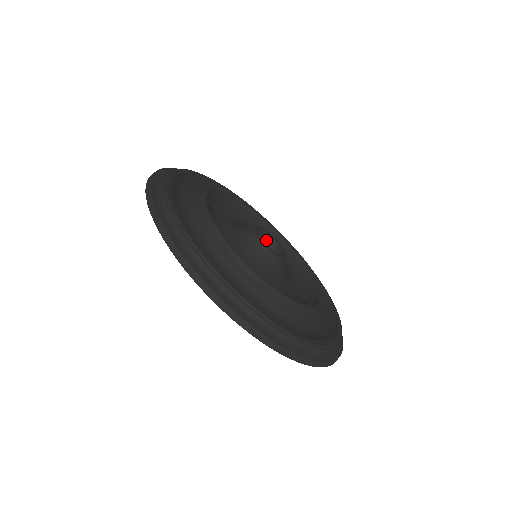
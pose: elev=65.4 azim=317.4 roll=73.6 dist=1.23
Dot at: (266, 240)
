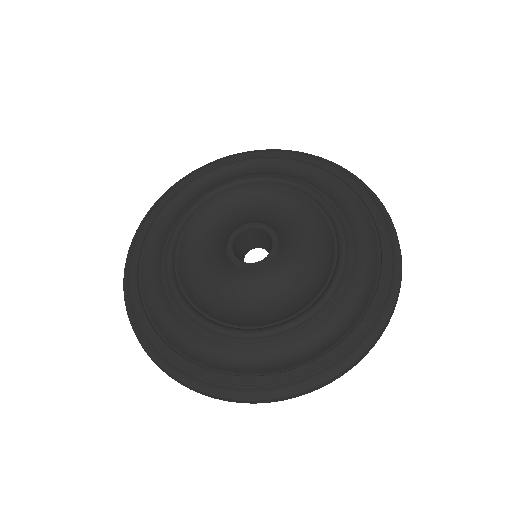
Dot at: (240, 238)
